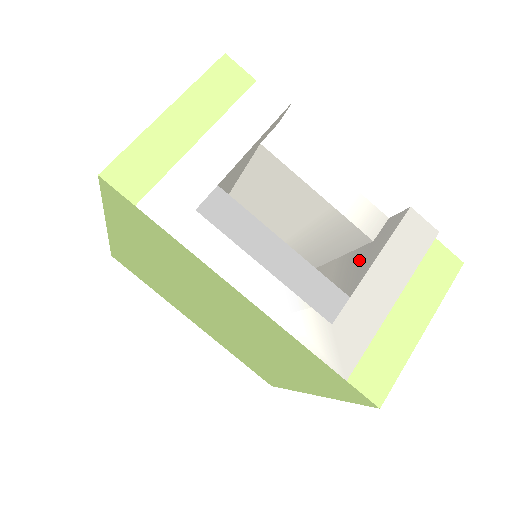
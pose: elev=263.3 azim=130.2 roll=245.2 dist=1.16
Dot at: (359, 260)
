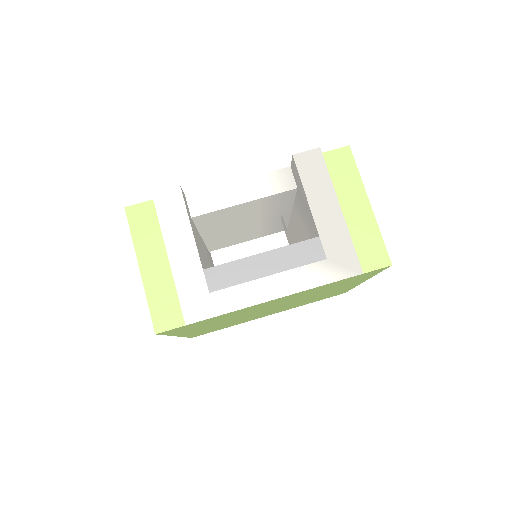
Dot at: (303, 206)
